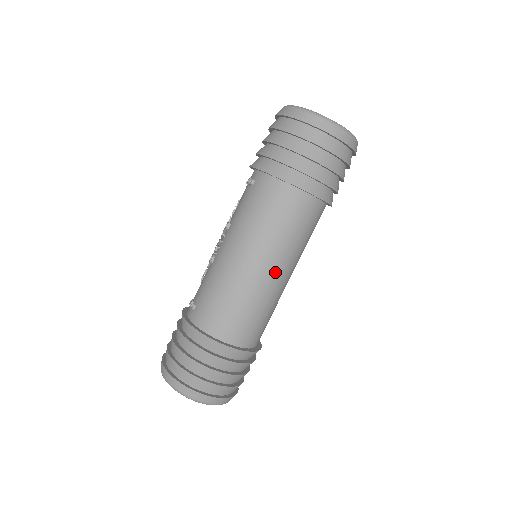
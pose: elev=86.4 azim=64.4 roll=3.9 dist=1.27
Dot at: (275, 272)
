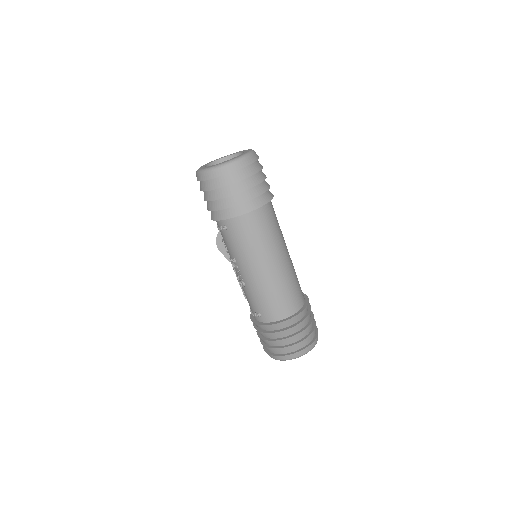
Dot at: (283, 258)
